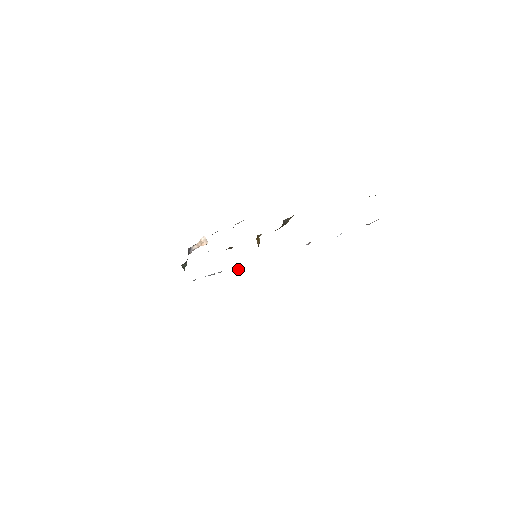
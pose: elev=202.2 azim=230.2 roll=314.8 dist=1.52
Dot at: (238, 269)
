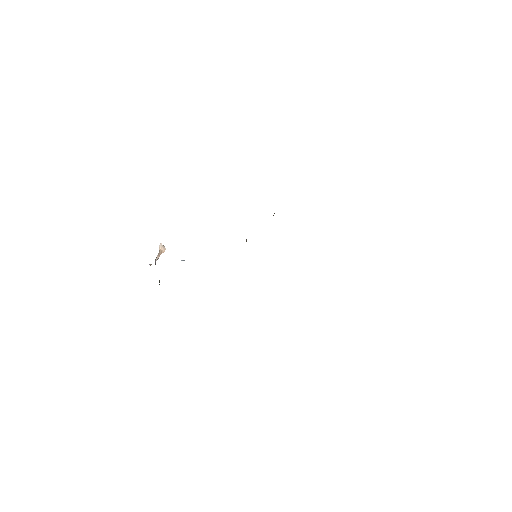
Dot at: occluded
